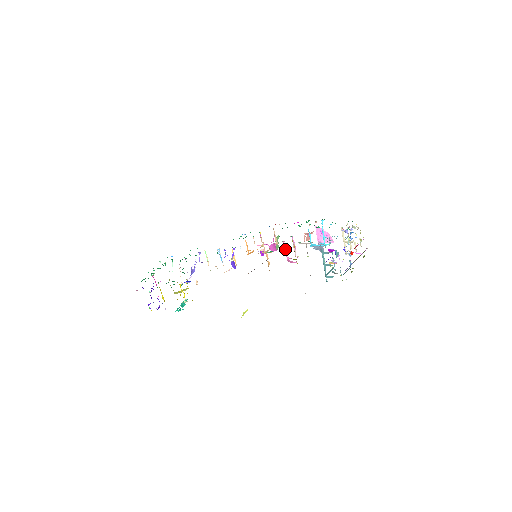
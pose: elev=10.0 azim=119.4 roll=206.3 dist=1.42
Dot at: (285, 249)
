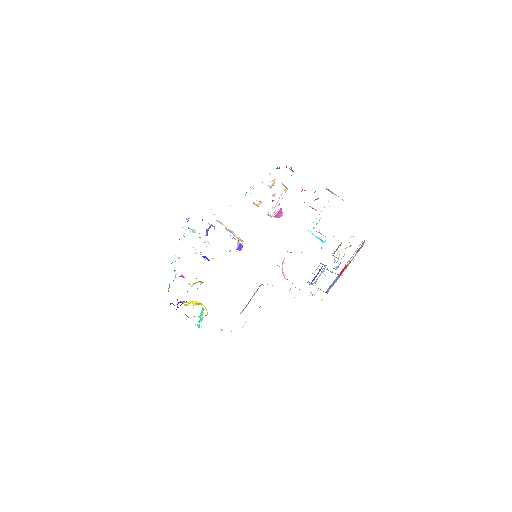
Dot at: occluded
